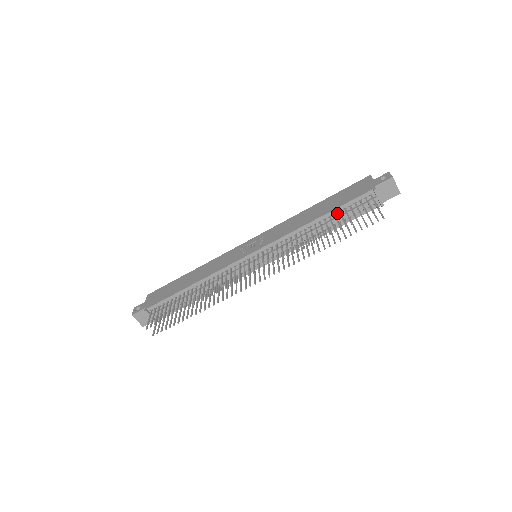
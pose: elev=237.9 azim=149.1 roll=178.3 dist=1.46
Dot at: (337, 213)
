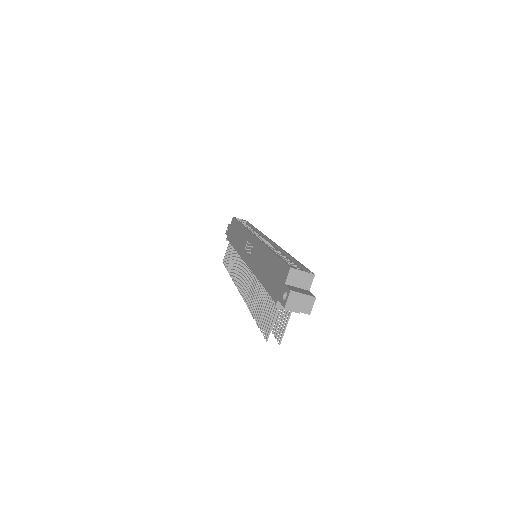
Dot at: occluded
